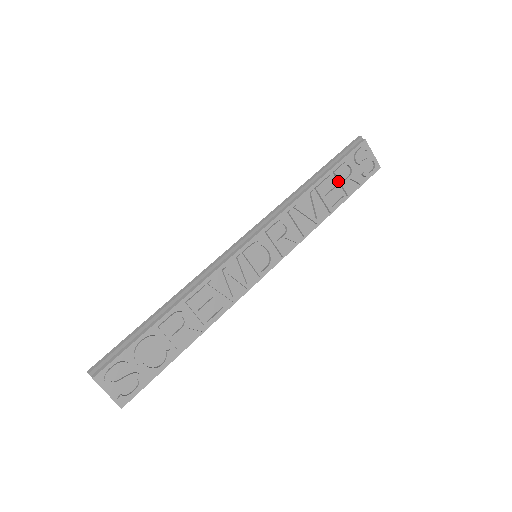
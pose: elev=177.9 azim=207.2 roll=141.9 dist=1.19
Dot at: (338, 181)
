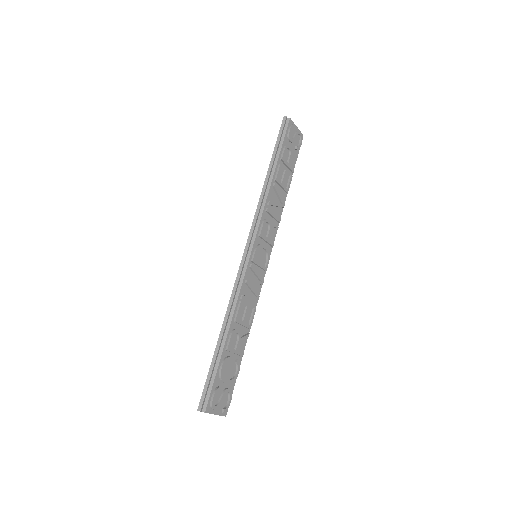
Dot at: (285, 165)
